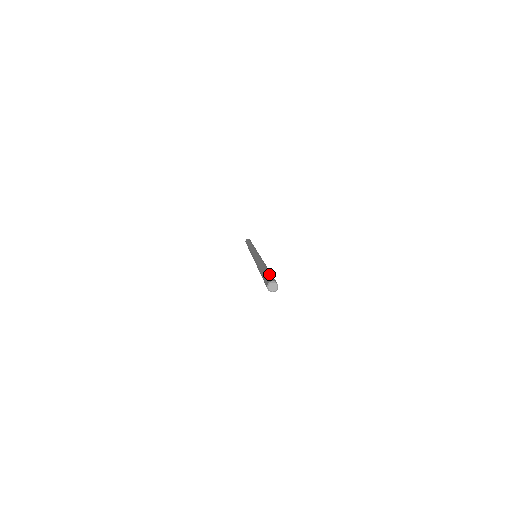
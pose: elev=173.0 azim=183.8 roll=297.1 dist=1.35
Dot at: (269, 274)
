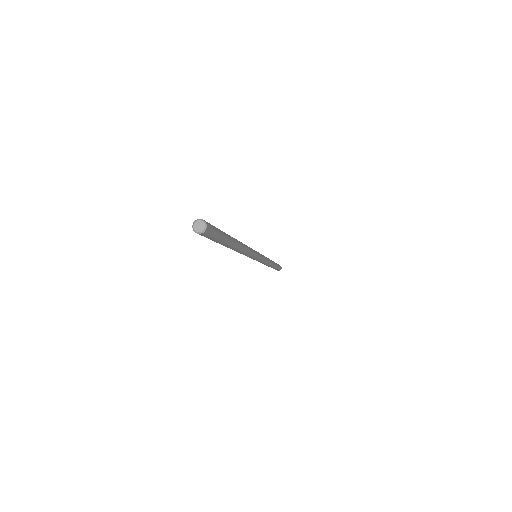
Dot at: occluded
